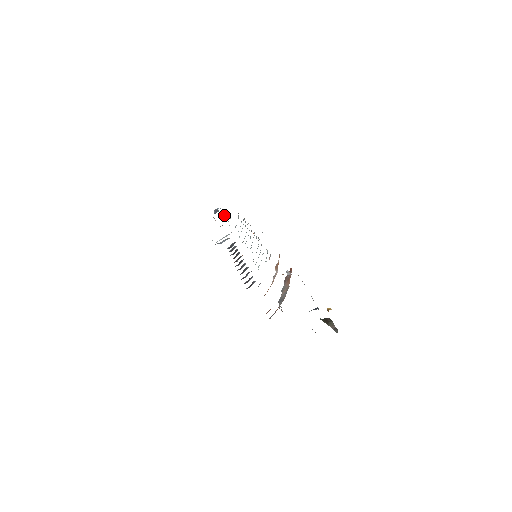
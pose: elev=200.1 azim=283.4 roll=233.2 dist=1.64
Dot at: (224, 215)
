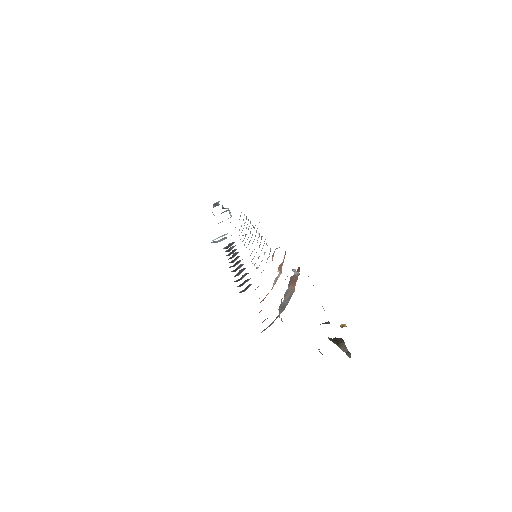
Dot at: (224, 211)
